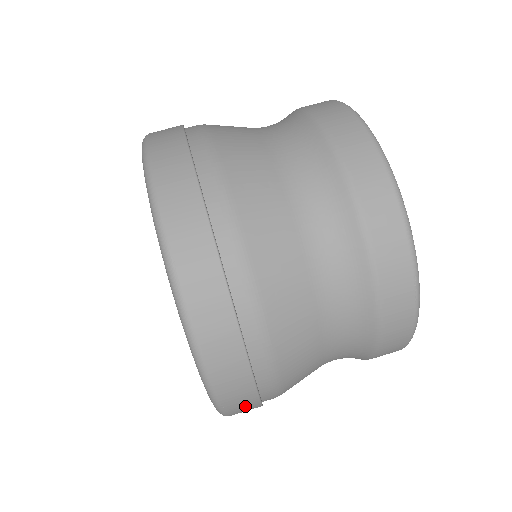
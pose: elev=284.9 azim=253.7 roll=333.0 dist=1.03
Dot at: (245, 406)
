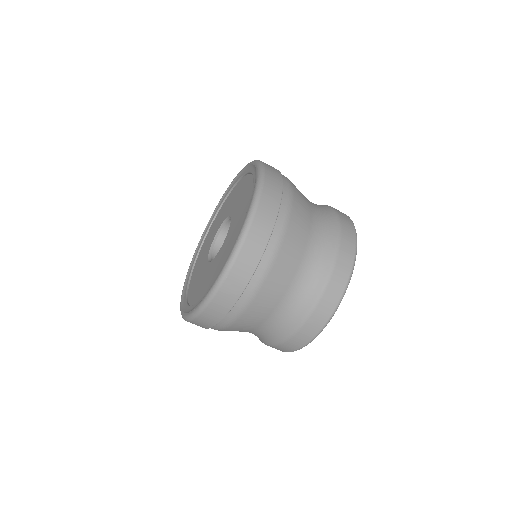
Dot at: occluded
